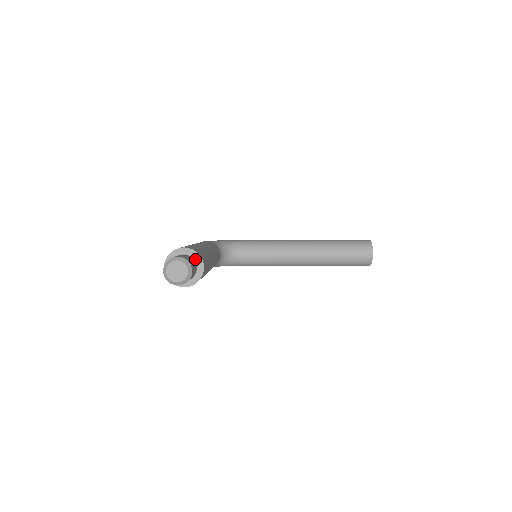
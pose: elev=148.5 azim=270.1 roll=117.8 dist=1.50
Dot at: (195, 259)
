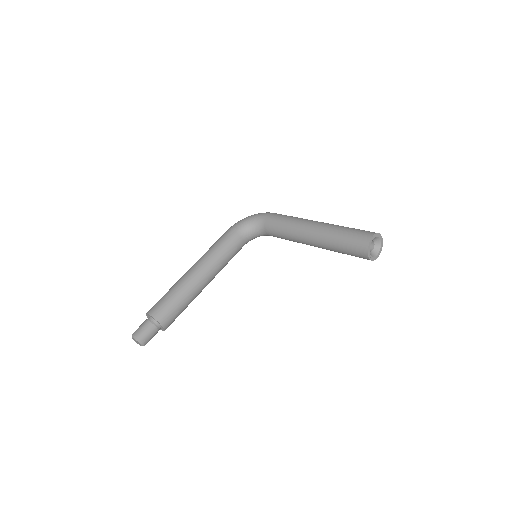
Dot at: (156, 321)
